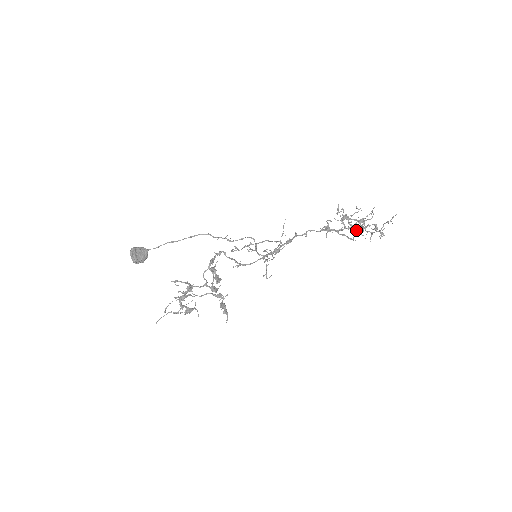
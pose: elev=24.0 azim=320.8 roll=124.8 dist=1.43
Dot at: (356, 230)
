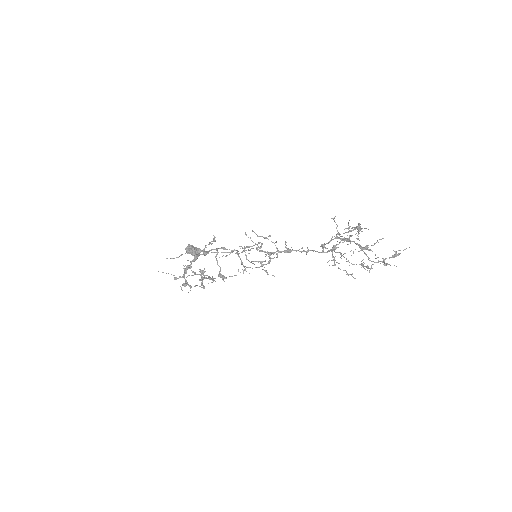
Dot at: occluded
